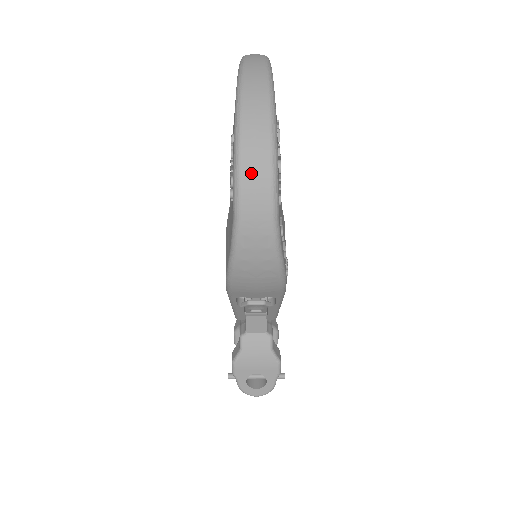
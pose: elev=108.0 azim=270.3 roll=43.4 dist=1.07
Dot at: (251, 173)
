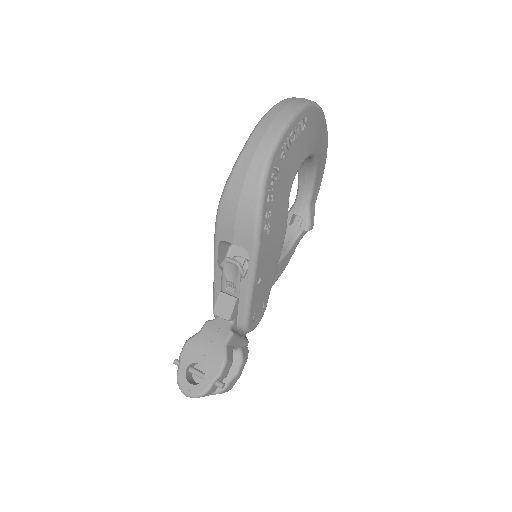
Dot at: (270, 120)
